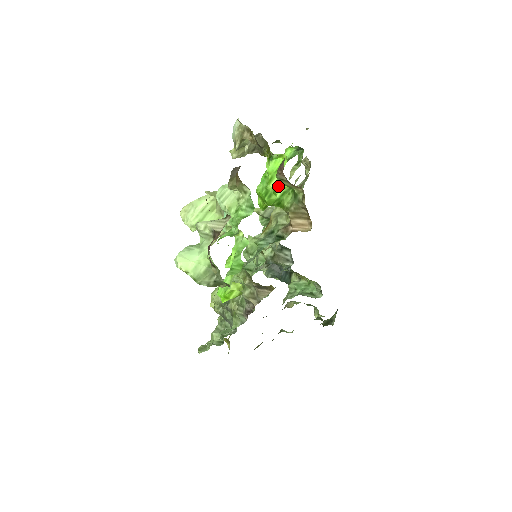
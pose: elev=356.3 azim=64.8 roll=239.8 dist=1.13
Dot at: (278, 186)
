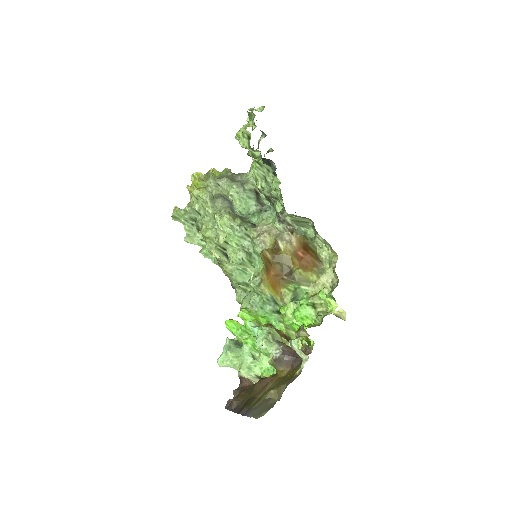
Dot at: occluded
